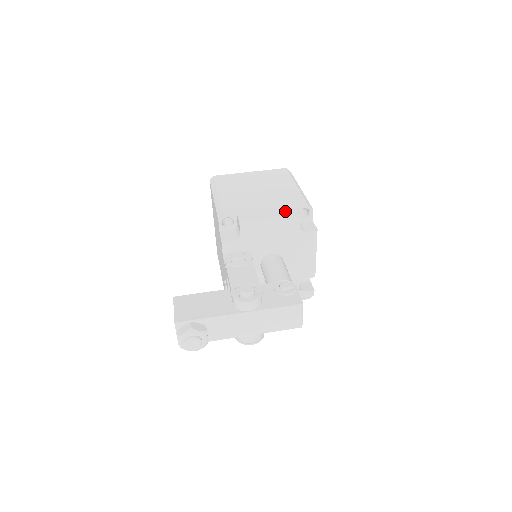
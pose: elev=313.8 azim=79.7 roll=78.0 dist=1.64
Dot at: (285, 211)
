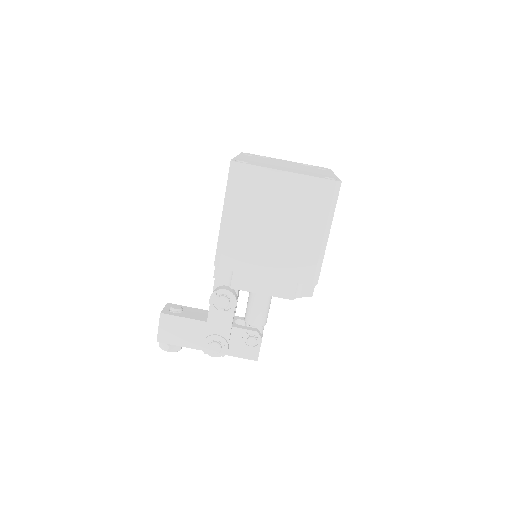
Dot at: (283, 288)
